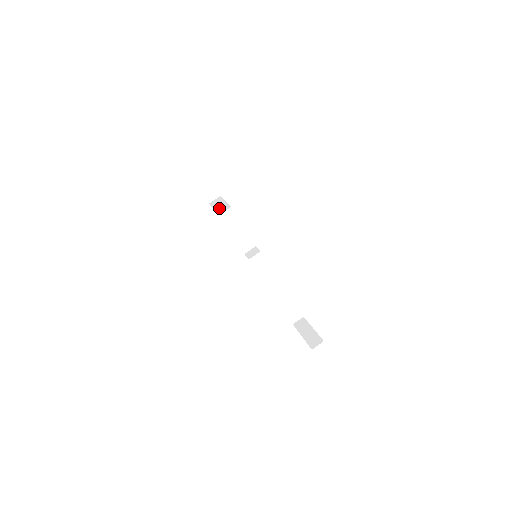
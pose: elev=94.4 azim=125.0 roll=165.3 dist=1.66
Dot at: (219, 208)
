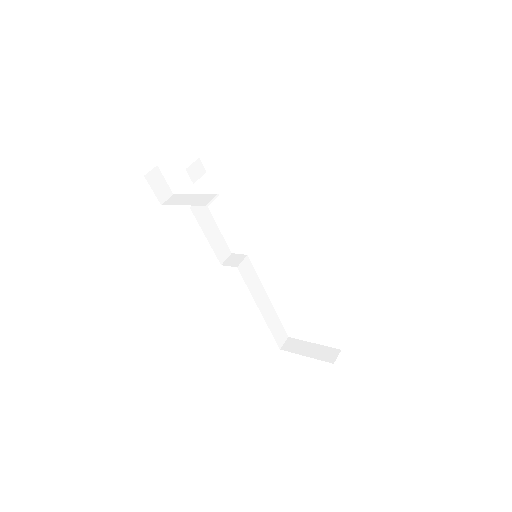
Dot at: (194, 201)
